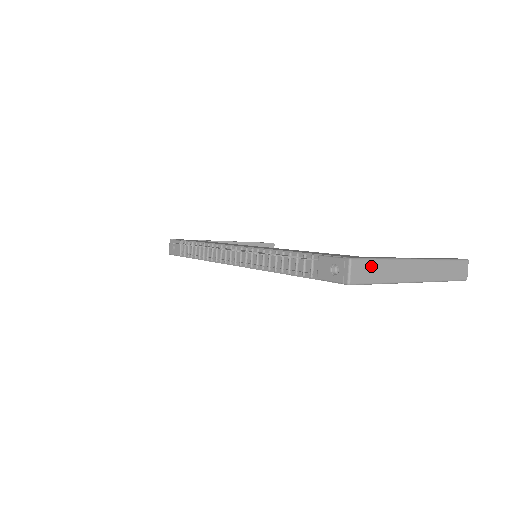
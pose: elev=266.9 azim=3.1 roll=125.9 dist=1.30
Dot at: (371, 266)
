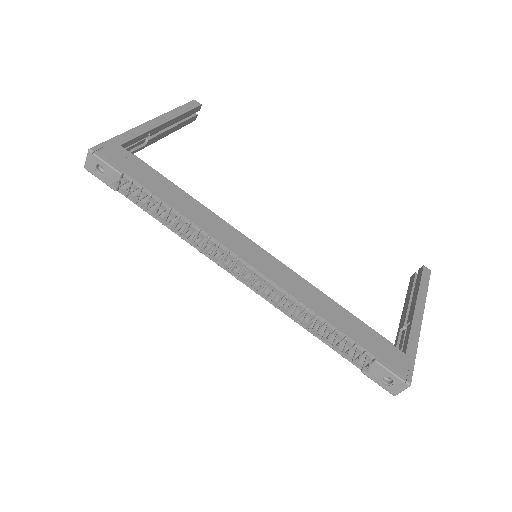
Dot at: occluded
